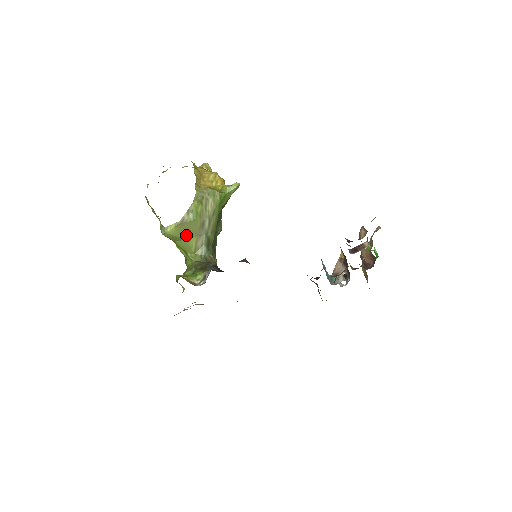
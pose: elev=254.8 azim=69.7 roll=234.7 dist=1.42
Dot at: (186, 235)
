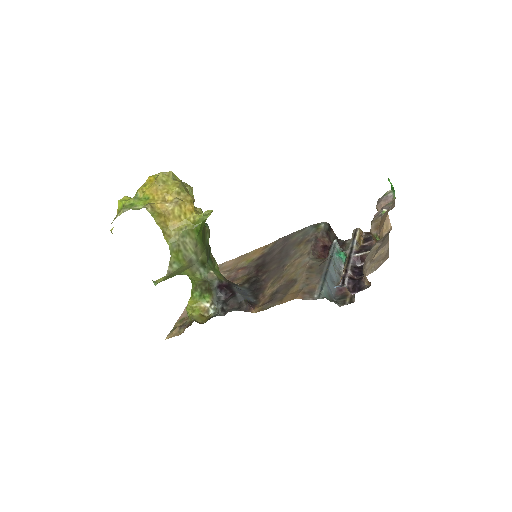
Dot at: (178, 273)
